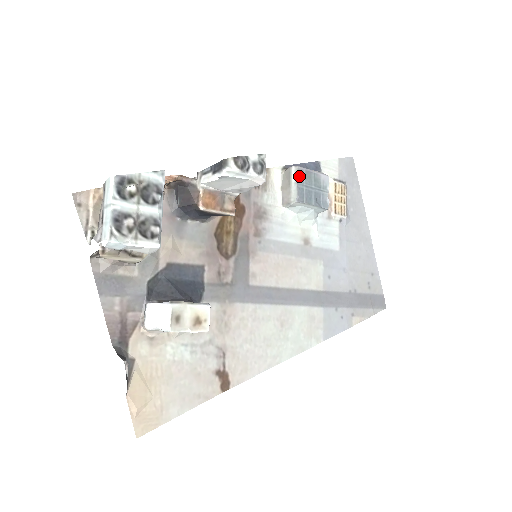
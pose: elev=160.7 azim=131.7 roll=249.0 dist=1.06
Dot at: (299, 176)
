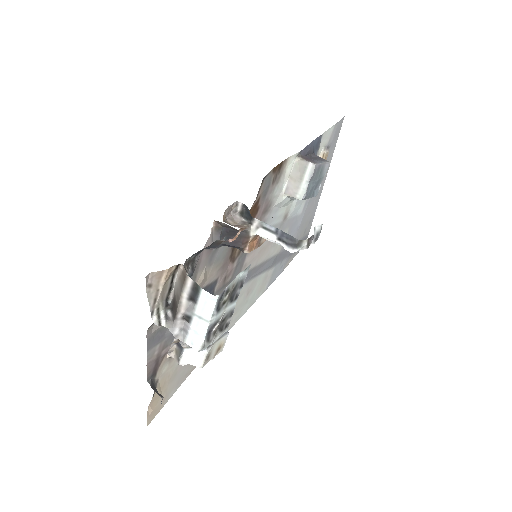
Dot at: (313, 175)
